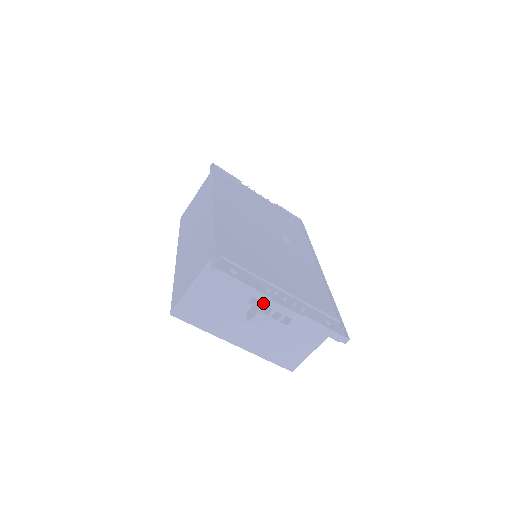
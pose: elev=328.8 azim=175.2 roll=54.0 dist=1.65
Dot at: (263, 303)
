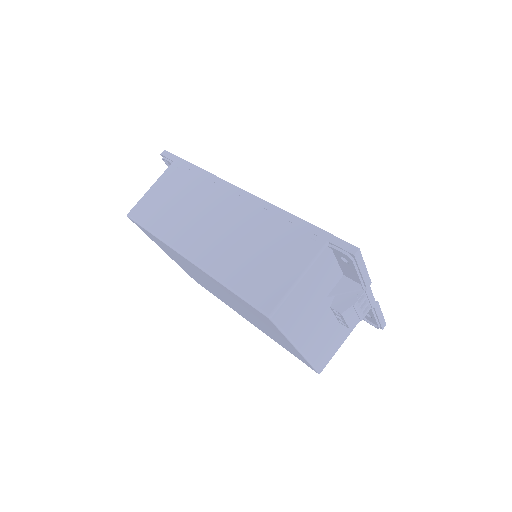
Dot at: (359, 291)
